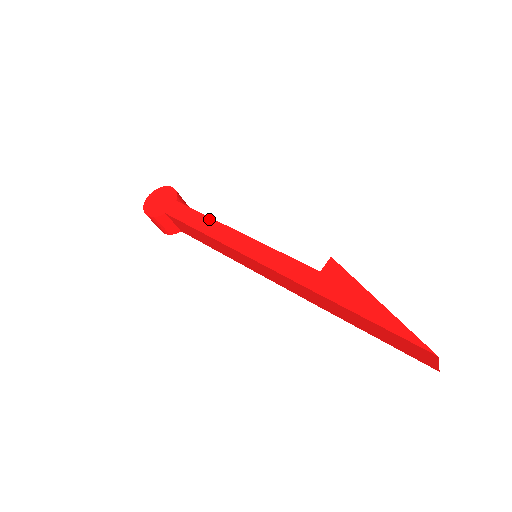
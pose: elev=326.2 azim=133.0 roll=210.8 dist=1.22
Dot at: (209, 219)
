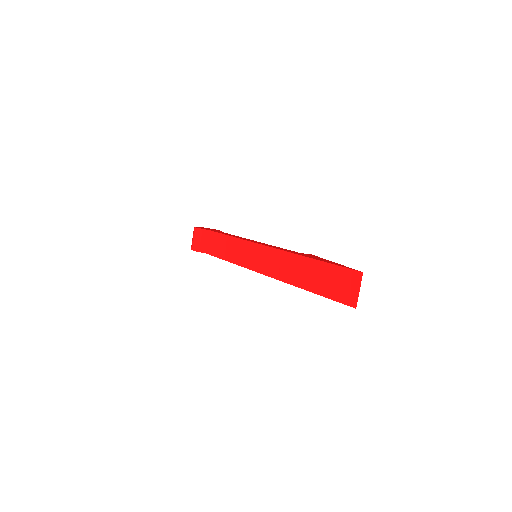
Dot at: (237, 236)
